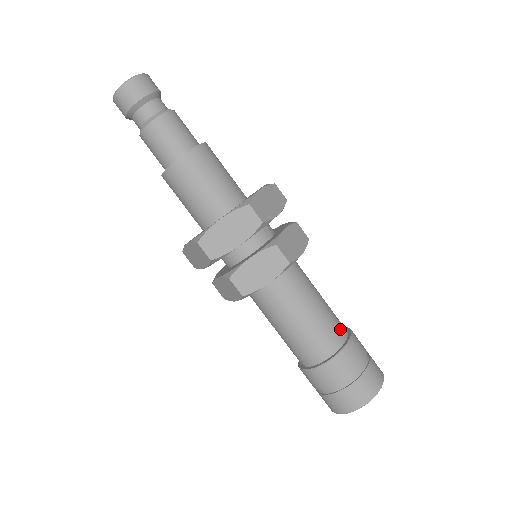
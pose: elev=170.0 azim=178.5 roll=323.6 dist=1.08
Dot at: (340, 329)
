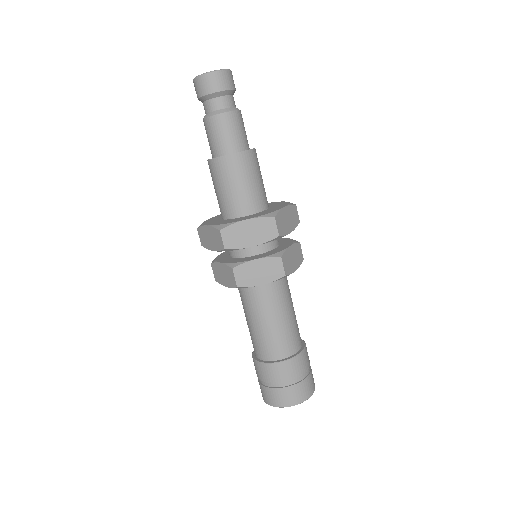
Dot at: (279, 350)
